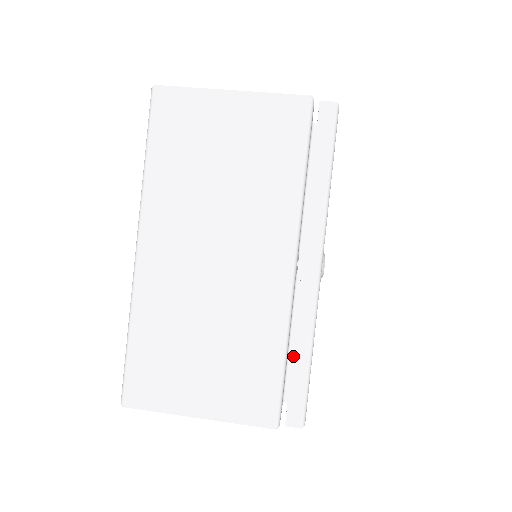
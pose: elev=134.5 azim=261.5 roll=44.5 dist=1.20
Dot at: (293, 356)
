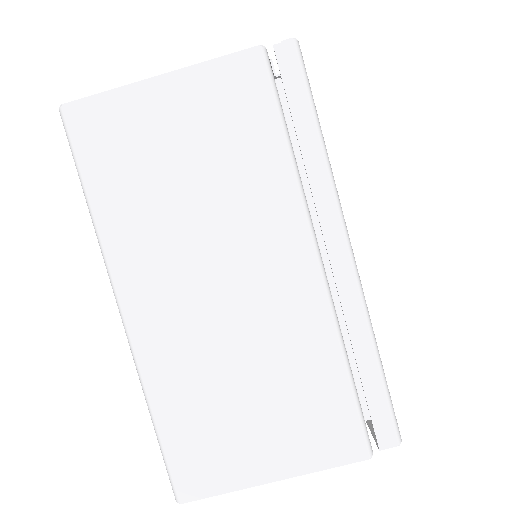
Dot at: occluded
